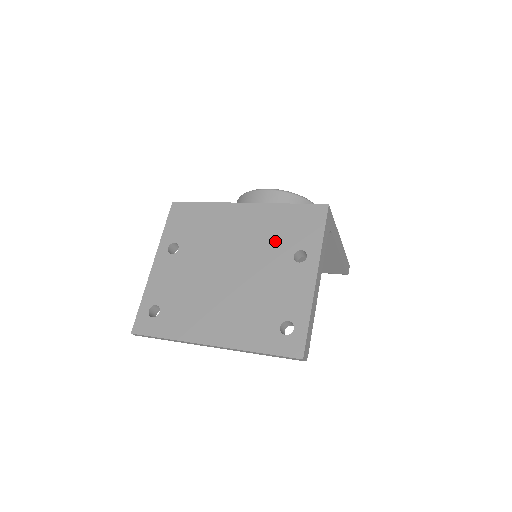
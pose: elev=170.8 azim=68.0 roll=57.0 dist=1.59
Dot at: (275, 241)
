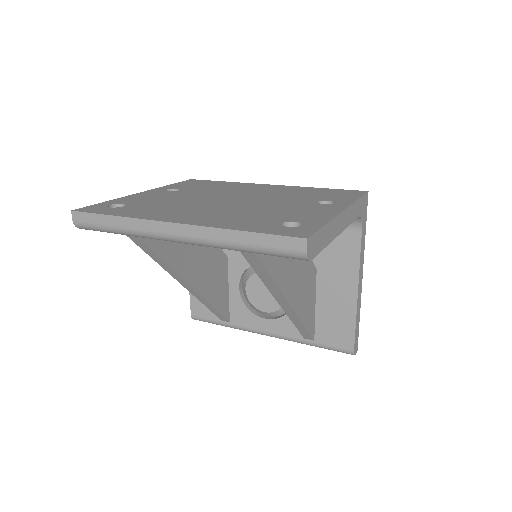
Dot at: (298, 196)
